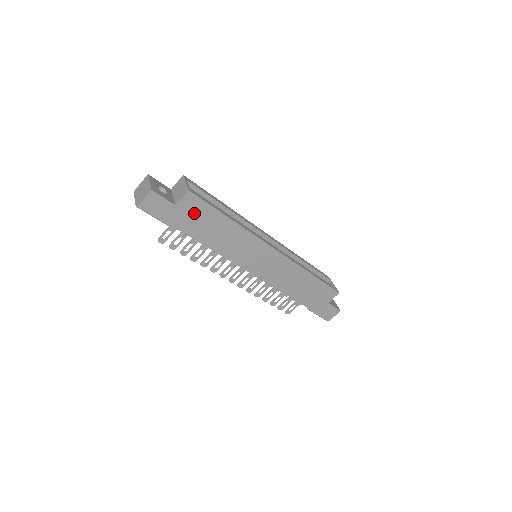
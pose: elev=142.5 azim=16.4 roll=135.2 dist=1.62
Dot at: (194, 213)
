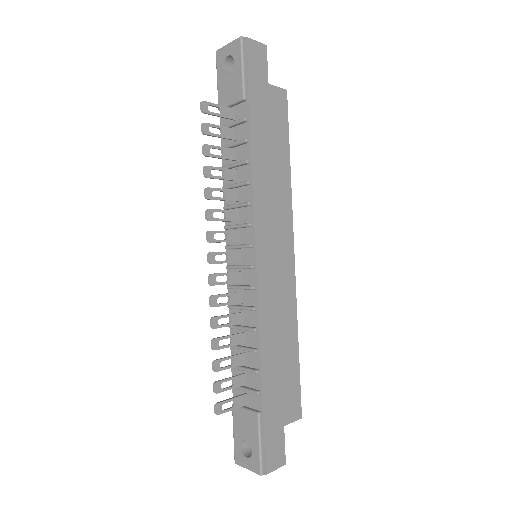
Dot at: (273, 113)
